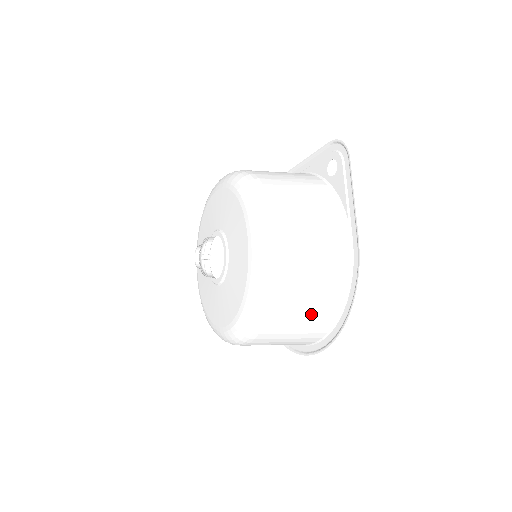
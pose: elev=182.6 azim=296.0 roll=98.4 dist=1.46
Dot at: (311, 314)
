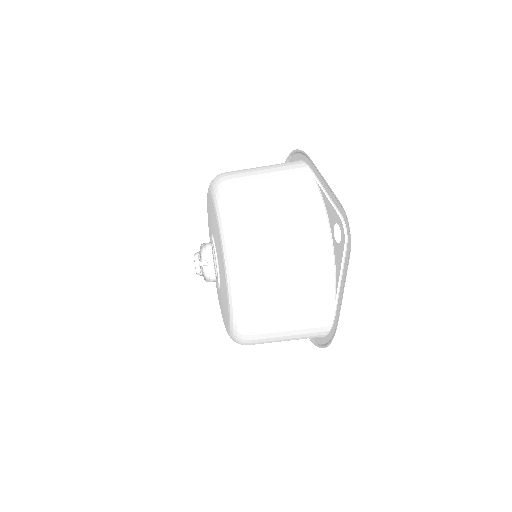
Dot at: occluded
